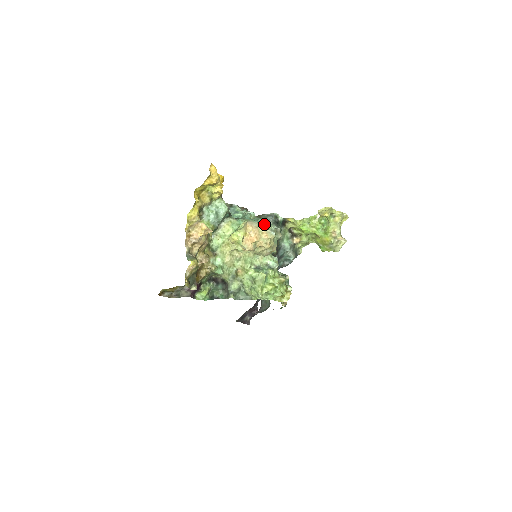
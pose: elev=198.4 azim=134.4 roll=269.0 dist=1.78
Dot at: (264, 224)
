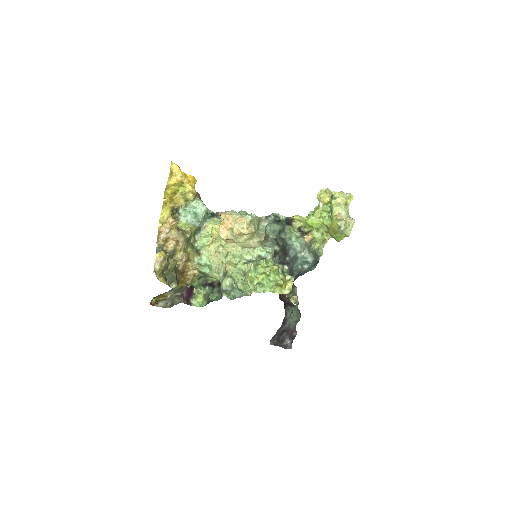
Dot at: (245, 214)
